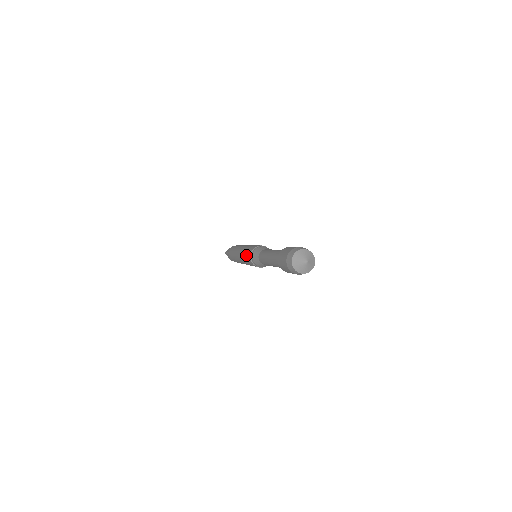
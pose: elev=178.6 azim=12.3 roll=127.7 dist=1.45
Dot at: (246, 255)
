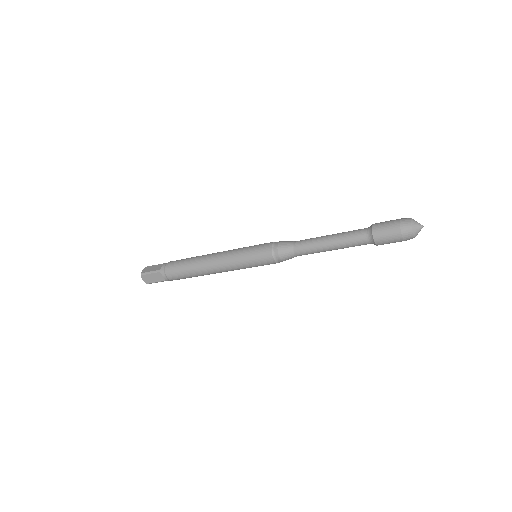
Dot at: (254, 254)
